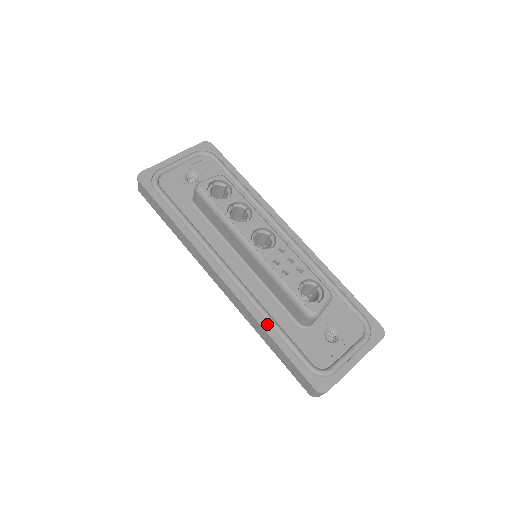
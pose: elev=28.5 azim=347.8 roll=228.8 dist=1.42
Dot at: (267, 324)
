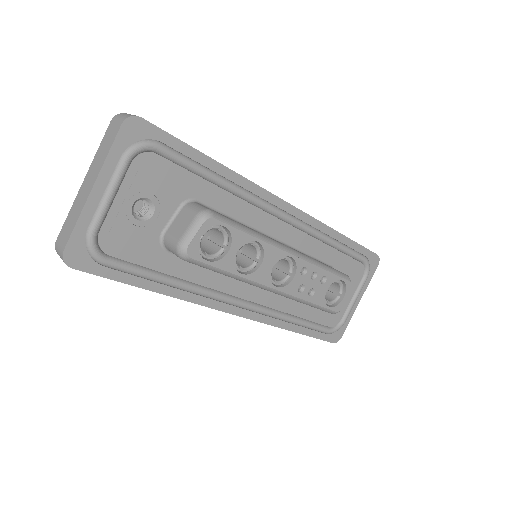
Dot at: (289, 324)
